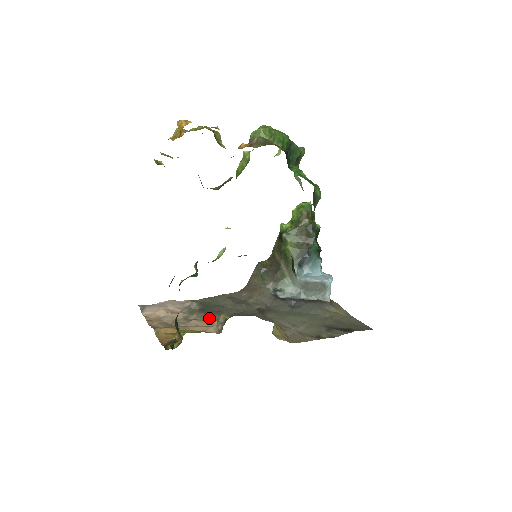
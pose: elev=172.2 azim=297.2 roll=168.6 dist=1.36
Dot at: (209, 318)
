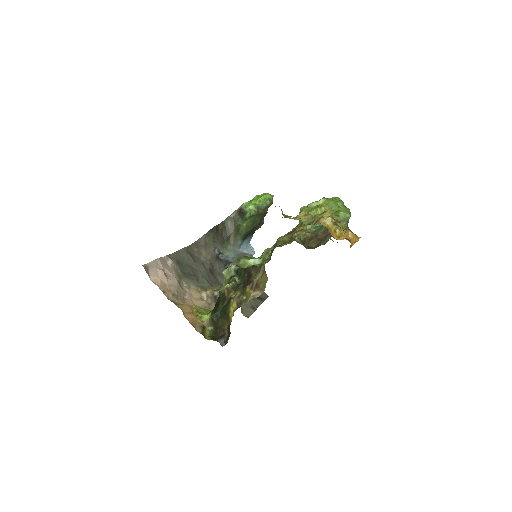
Dot at: (193, 285)
